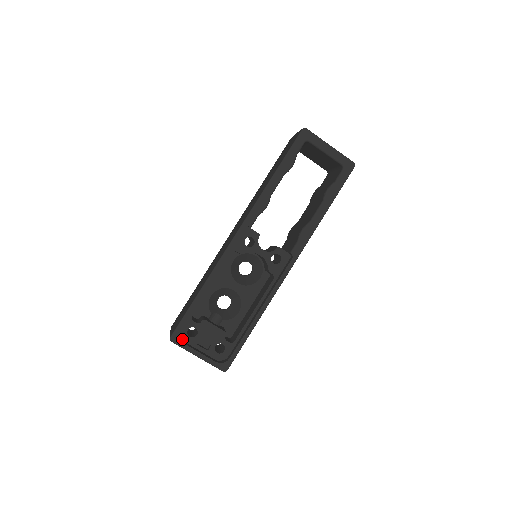
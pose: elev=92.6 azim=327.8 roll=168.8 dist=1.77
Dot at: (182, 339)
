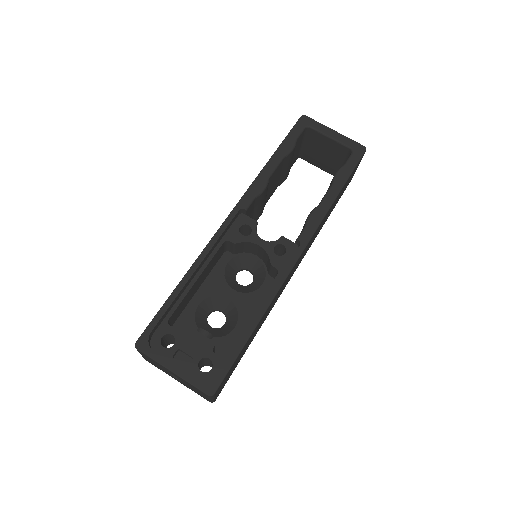
Dot at: (153, 350)
